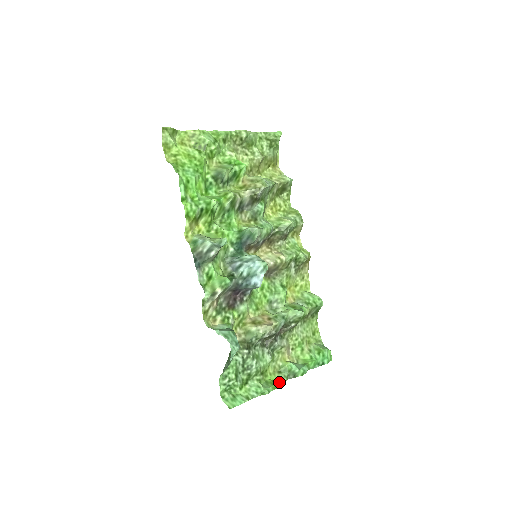
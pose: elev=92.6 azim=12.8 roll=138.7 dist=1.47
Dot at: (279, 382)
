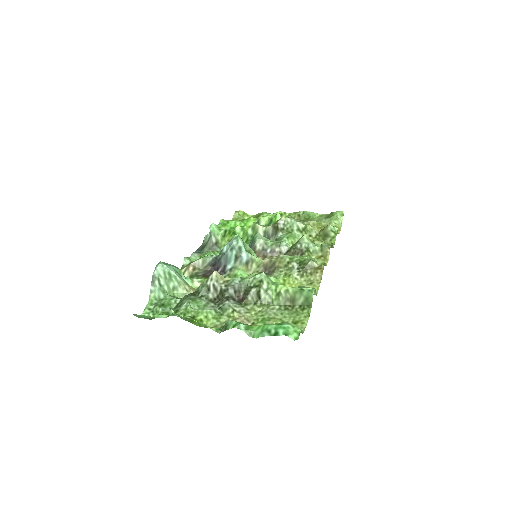
Dot at: (200, 322)
